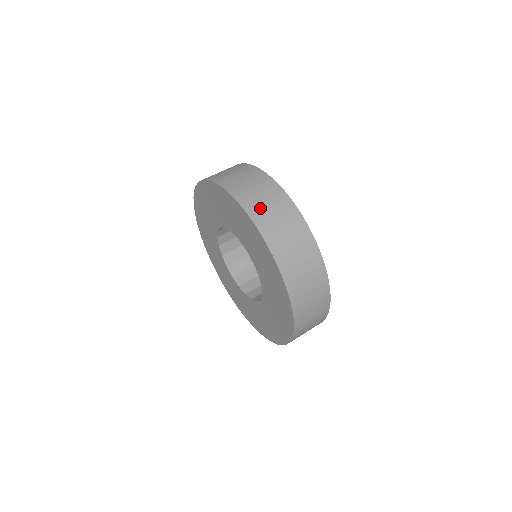
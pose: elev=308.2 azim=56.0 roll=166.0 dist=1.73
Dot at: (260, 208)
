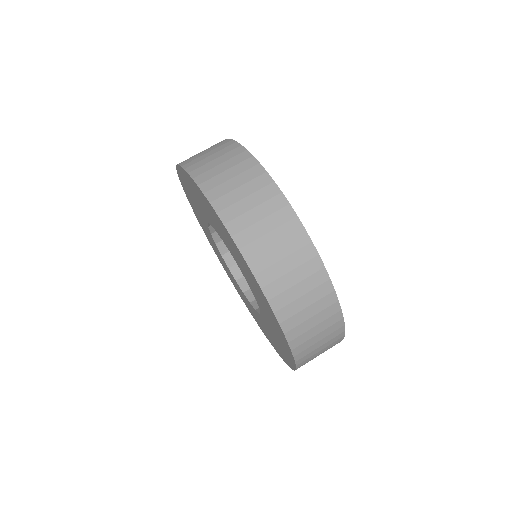
Dot at: (231, 198)
